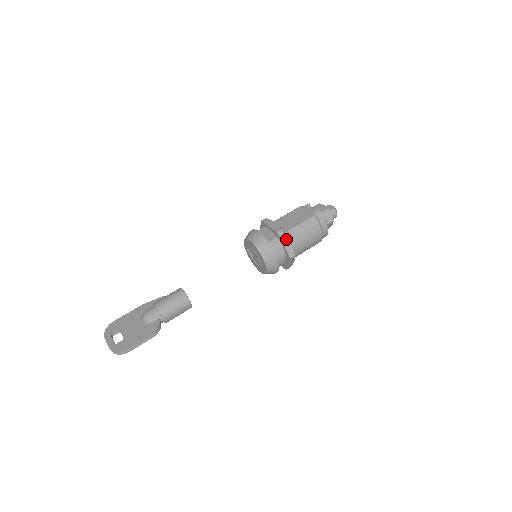
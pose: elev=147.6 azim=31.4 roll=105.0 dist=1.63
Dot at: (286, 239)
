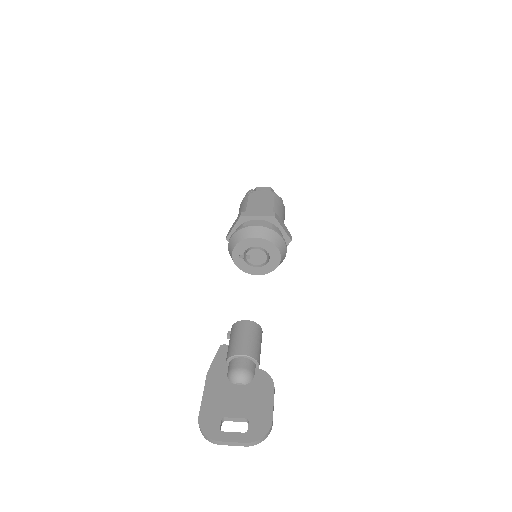
Dot at: (281, 221)
